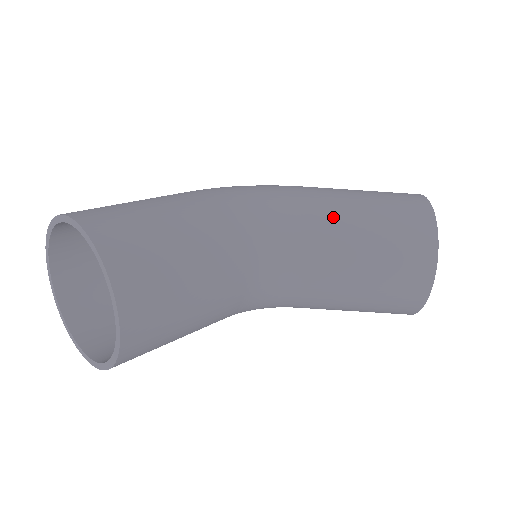
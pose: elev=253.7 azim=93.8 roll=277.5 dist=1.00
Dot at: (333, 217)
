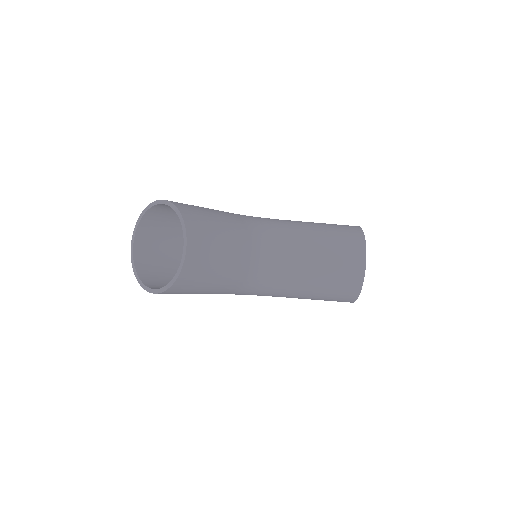
Dot at: (302, 228)
